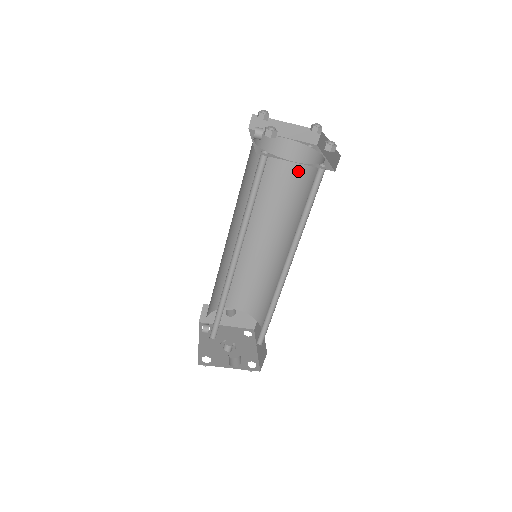
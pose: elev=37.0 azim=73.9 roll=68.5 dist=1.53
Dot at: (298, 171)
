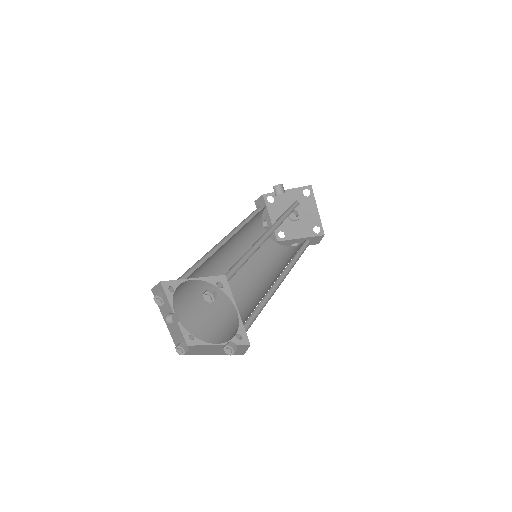
Dot at: (230, 272)
